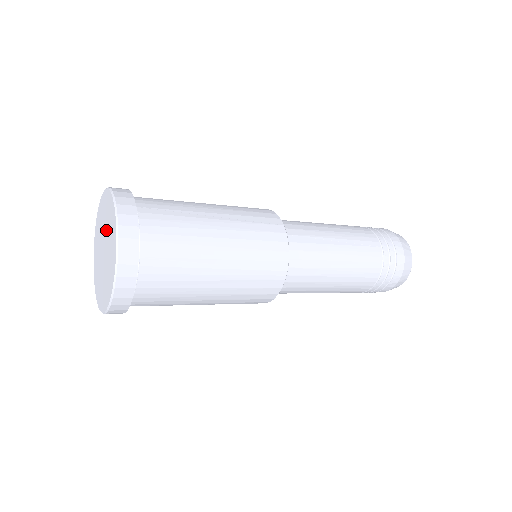
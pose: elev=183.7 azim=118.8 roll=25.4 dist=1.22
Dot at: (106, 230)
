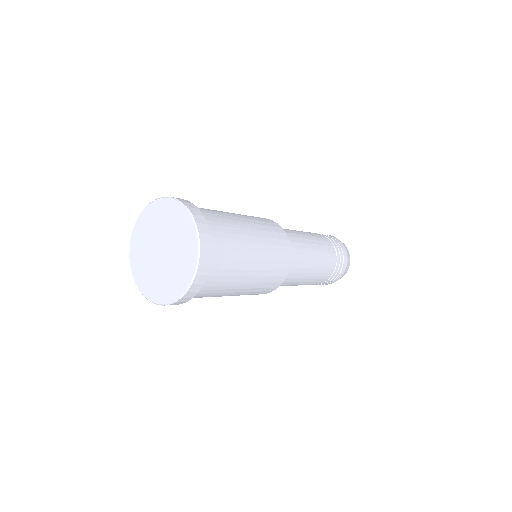
Dot at: (166, 232)
